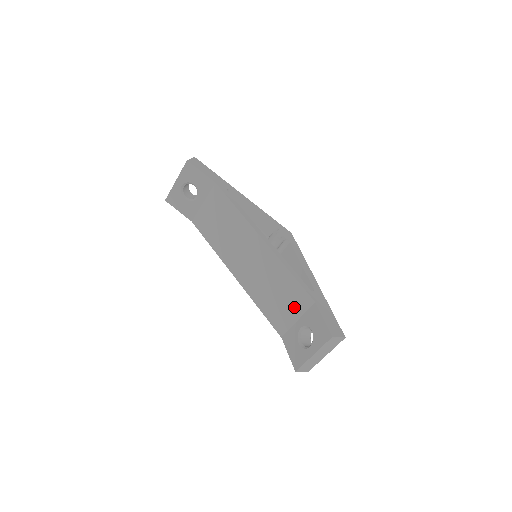
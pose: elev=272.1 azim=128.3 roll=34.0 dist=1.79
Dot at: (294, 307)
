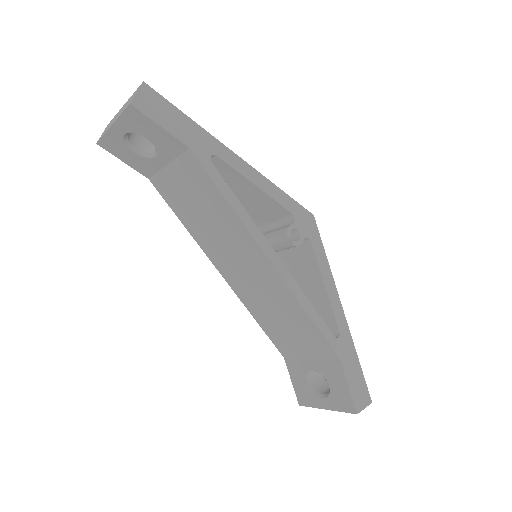
Dot at: (308, 347)
